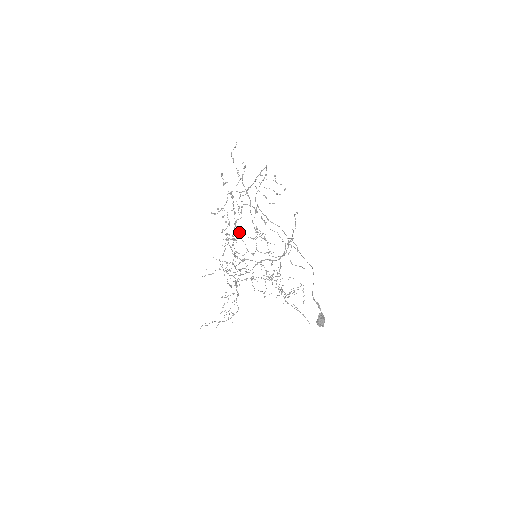
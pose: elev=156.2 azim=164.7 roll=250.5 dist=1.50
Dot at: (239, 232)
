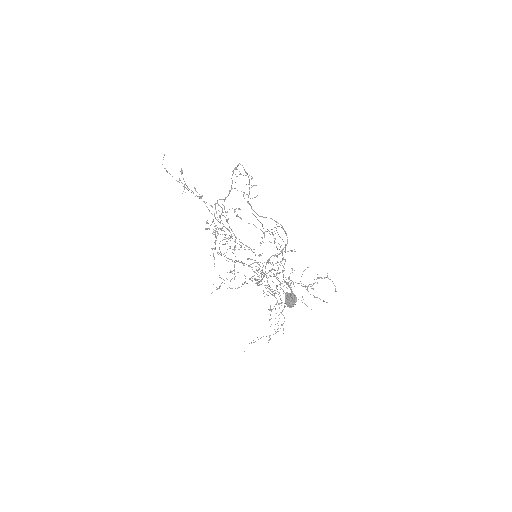
Dot at: (215, 237)
